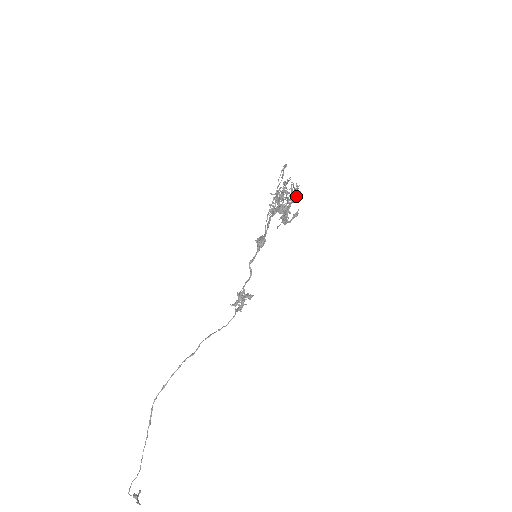
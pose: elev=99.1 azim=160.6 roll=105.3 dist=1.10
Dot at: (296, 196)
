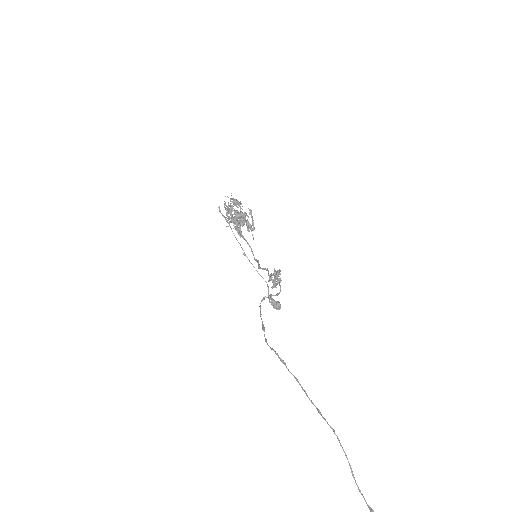
Dot at: (238, 202)
